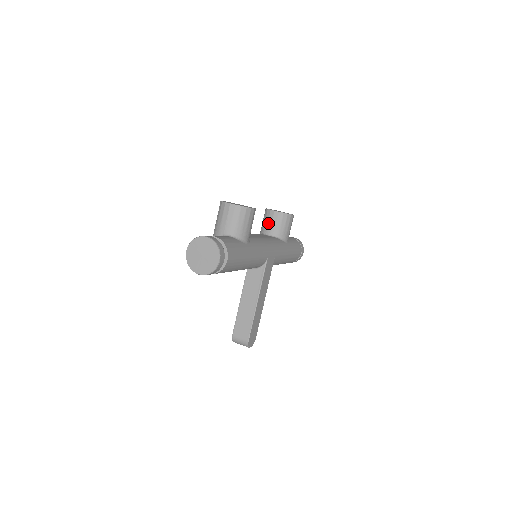
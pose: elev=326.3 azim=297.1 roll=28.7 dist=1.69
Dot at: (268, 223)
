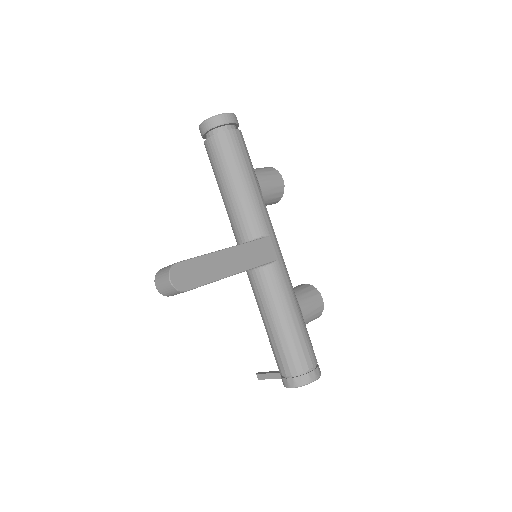
Dot at: occluded
